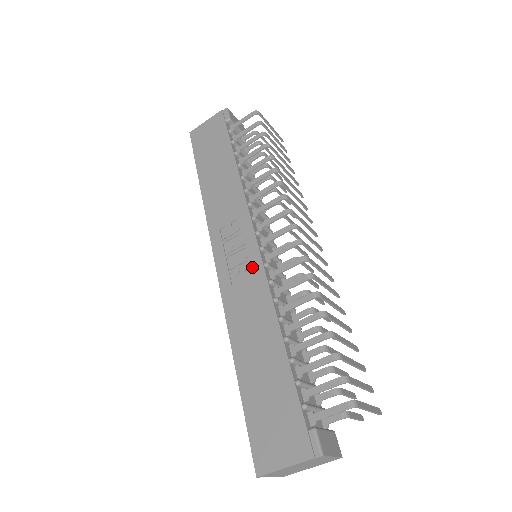
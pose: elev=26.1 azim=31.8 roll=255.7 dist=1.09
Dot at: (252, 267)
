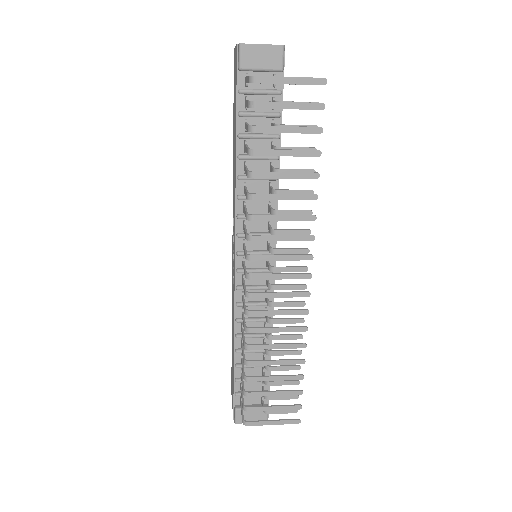
Dot at: occluded
